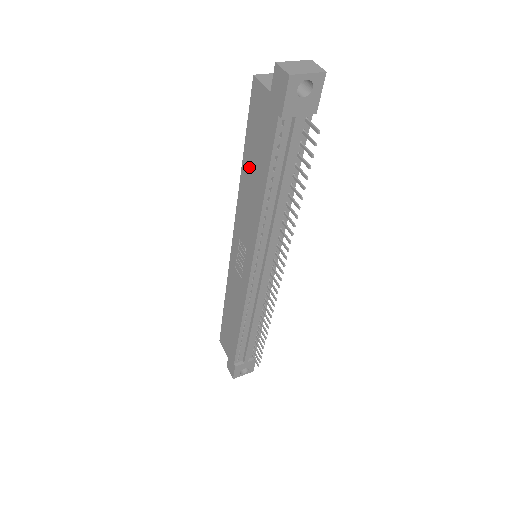
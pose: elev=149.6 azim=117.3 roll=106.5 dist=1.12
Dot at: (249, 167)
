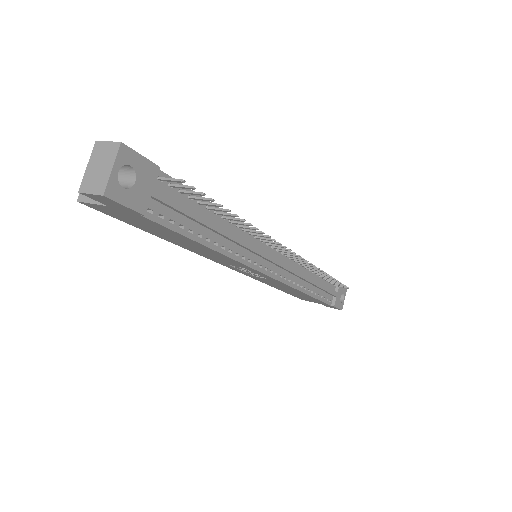
Dot at: (171, 240)
